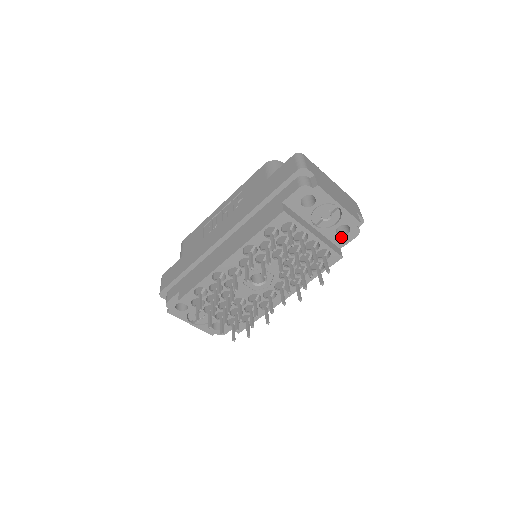
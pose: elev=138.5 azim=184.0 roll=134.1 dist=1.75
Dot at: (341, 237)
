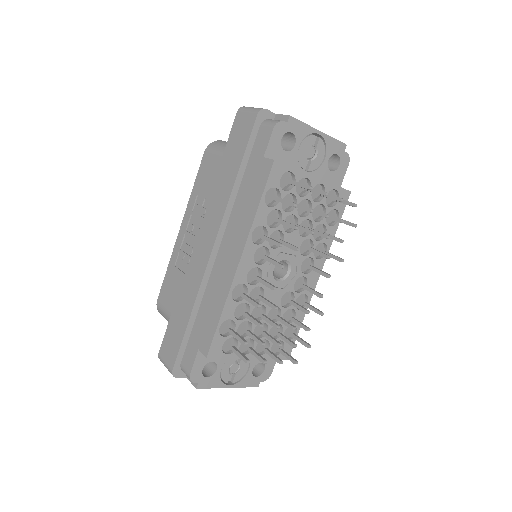
Dot at: (335, 173)
